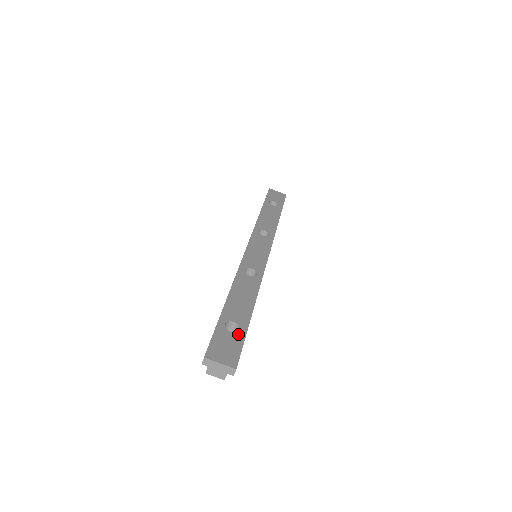
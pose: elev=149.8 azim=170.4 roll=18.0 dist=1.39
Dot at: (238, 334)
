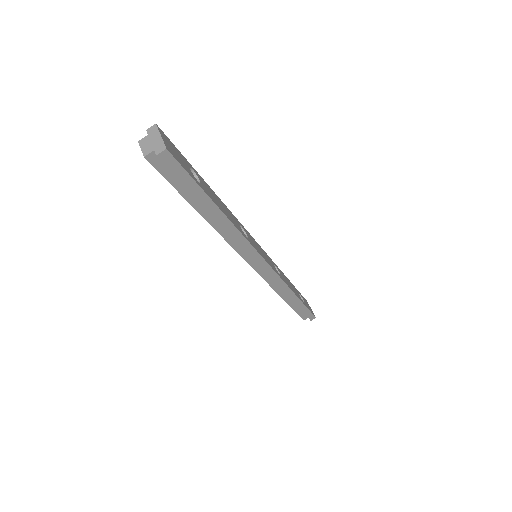
Dot at: occluded
